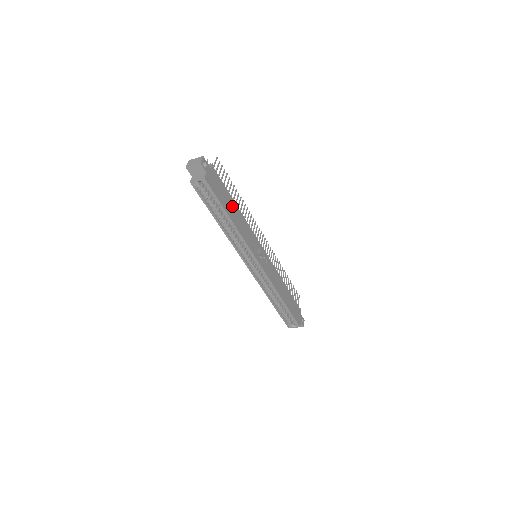
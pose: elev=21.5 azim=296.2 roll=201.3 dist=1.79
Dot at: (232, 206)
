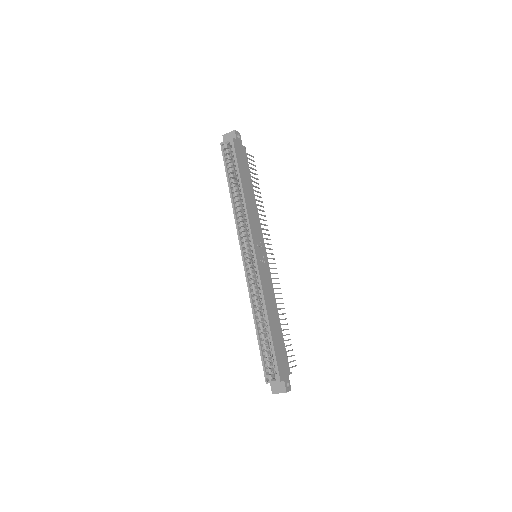
Dot at: (249, 185)
